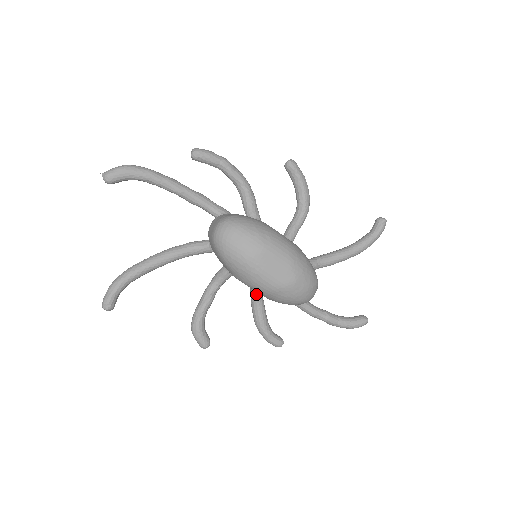
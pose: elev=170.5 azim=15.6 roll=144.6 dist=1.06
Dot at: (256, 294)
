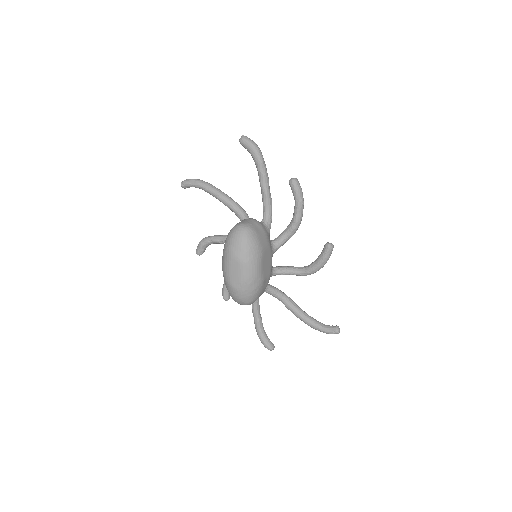
Dot at: occluded
